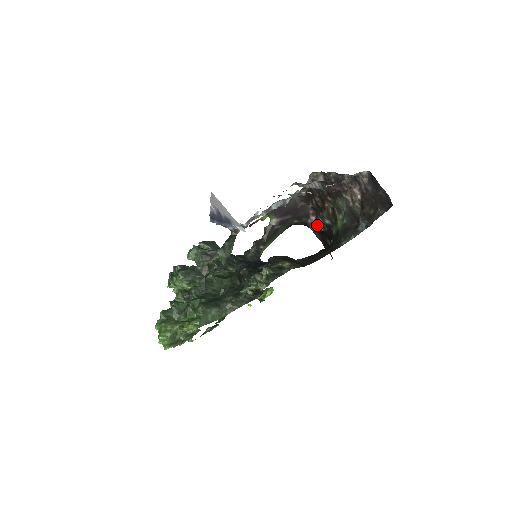
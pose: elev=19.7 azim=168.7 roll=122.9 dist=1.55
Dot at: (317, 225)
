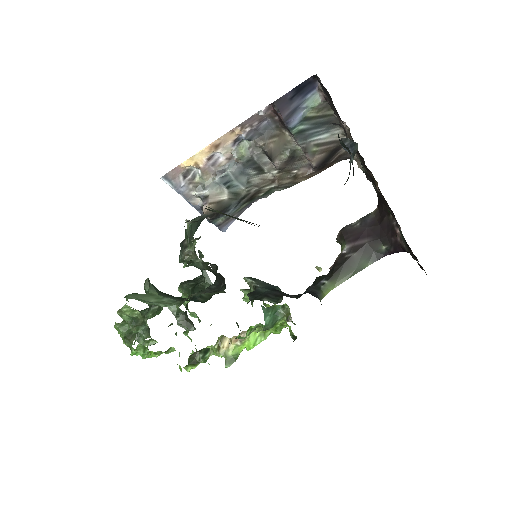
Dot at: (402, 236)
